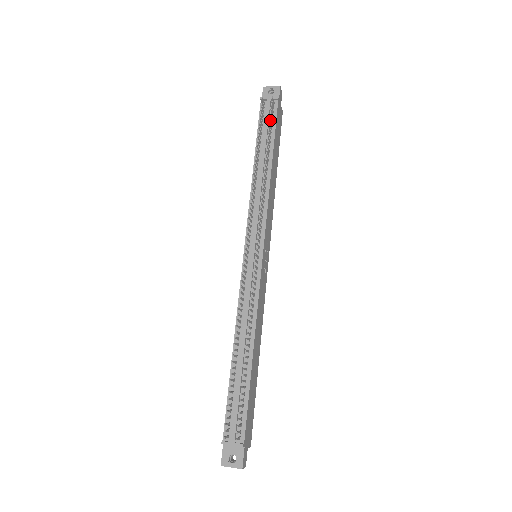
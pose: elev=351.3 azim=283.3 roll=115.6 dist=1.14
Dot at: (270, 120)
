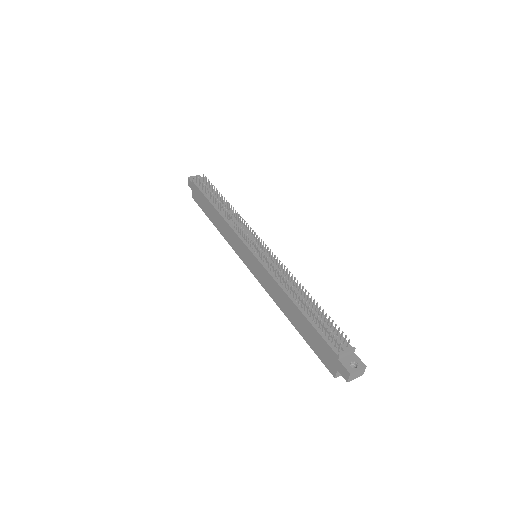
Dot at: (211, 184)
